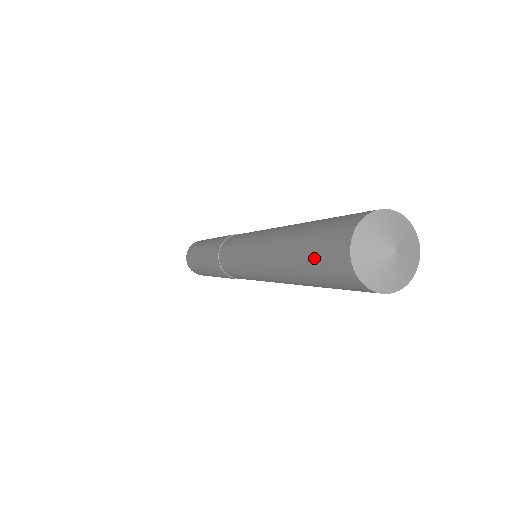
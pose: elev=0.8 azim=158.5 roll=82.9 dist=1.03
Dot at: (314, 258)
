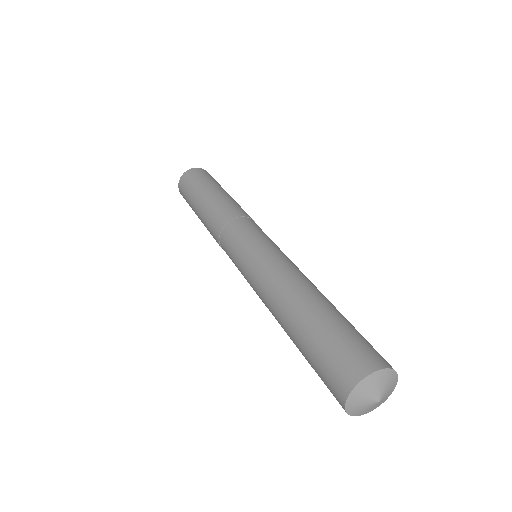
Dot at: (320, 354)
